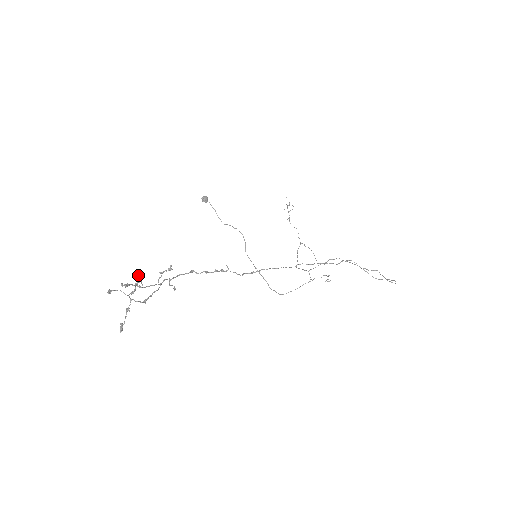
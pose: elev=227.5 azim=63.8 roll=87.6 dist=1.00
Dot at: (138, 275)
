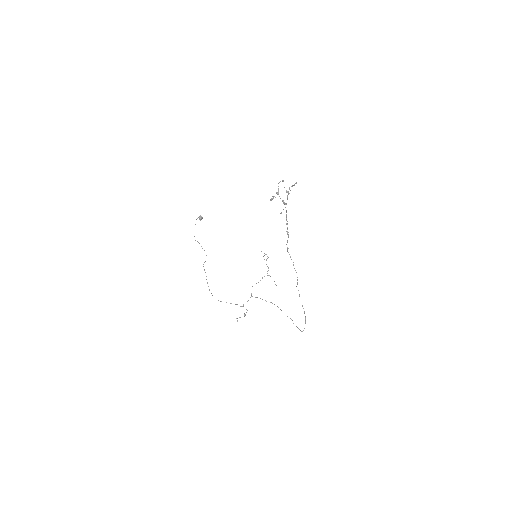
Dot at: (286, 190)
